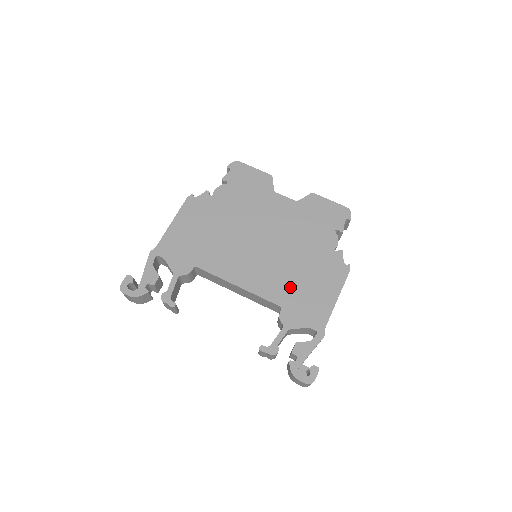
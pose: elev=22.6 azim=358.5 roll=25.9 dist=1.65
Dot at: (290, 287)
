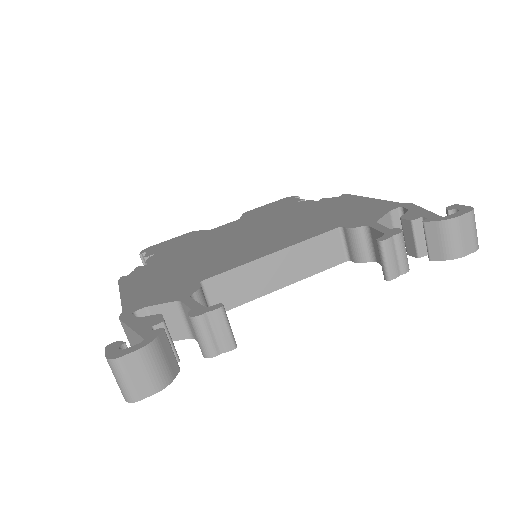
Dot at: (322, 222)
